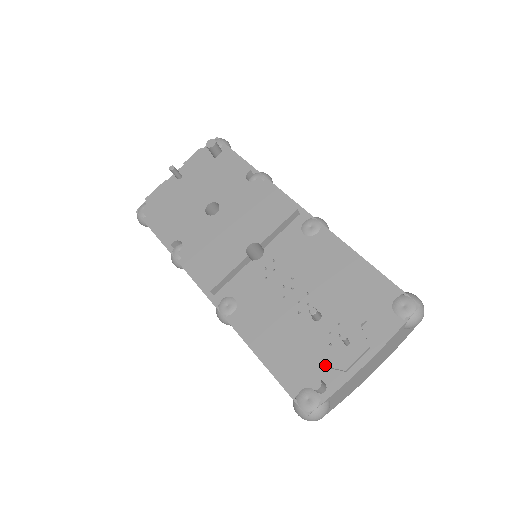
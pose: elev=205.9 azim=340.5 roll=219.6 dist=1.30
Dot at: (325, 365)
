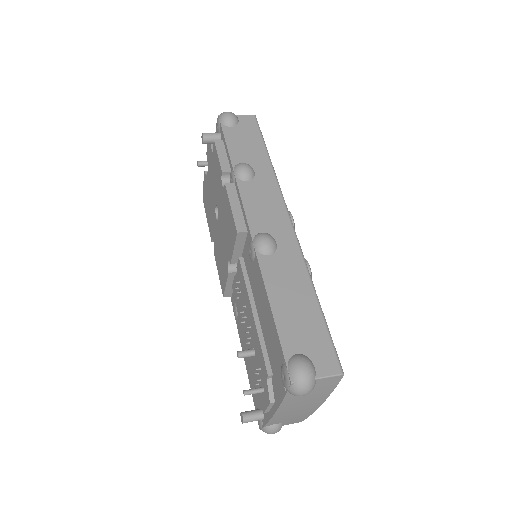
Dot at: (258, 400)
